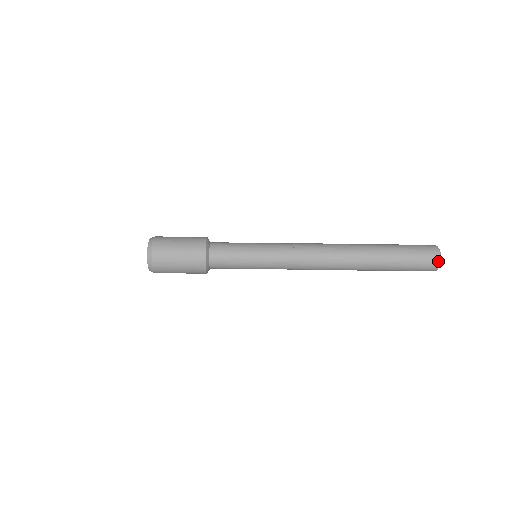
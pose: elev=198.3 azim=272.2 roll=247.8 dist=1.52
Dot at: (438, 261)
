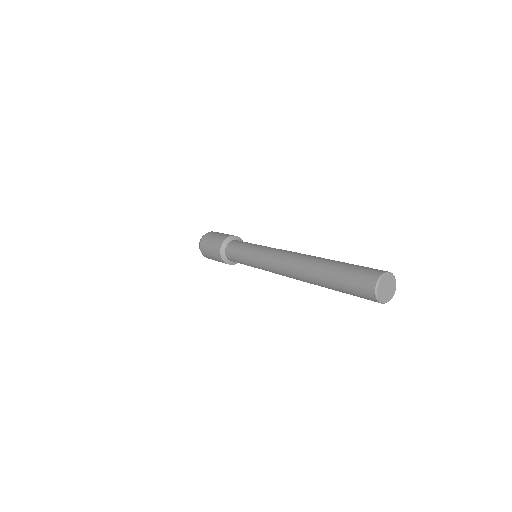
Dot at: (379, 302)
